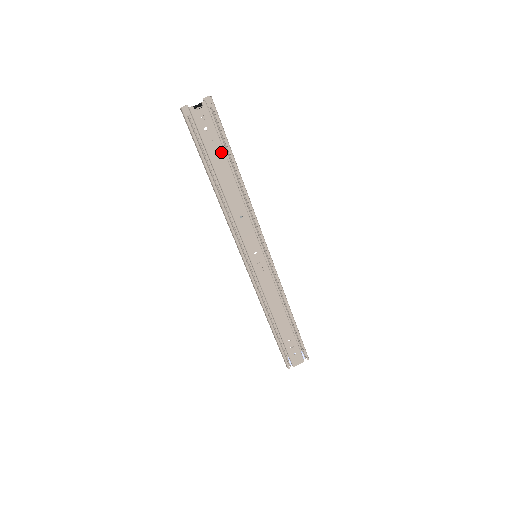
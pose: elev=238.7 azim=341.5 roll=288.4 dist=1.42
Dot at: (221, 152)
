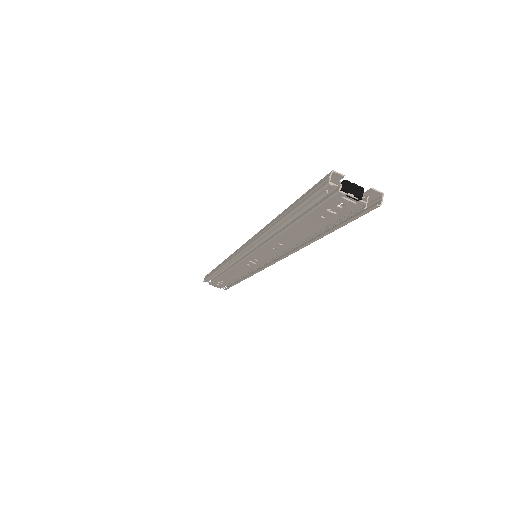
Dot at: (320, 226)
